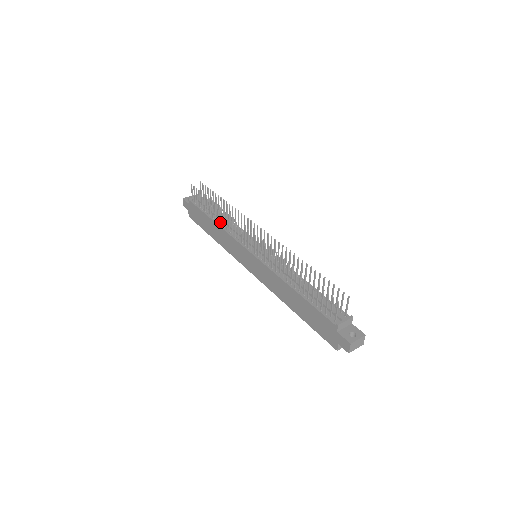
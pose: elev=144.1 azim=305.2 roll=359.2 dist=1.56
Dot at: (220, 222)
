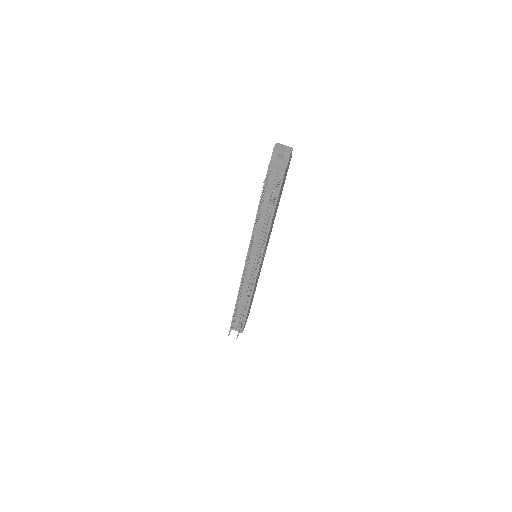
Dot at: (257, 222)
